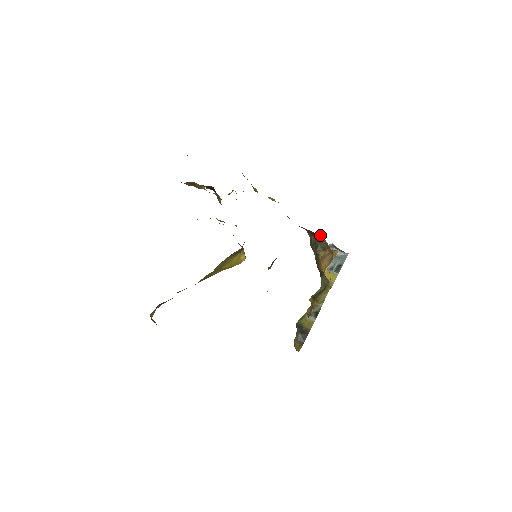
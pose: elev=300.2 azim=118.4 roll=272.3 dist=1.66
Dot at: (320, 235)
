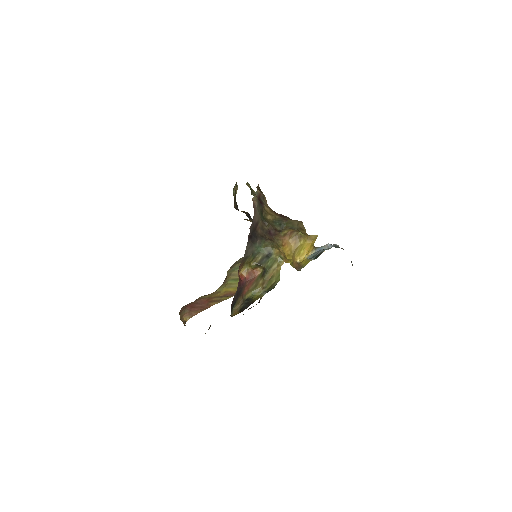
Dot at: (296, 220)
